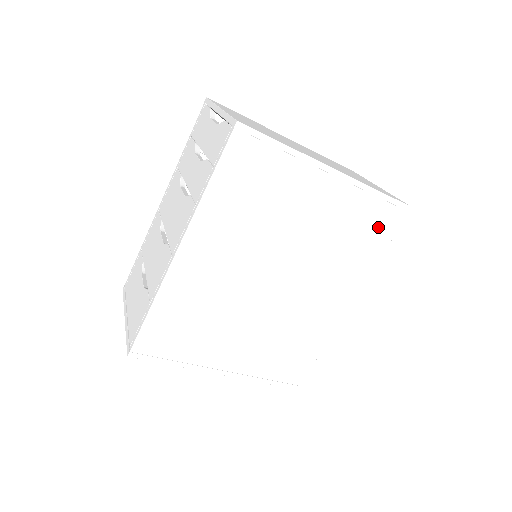
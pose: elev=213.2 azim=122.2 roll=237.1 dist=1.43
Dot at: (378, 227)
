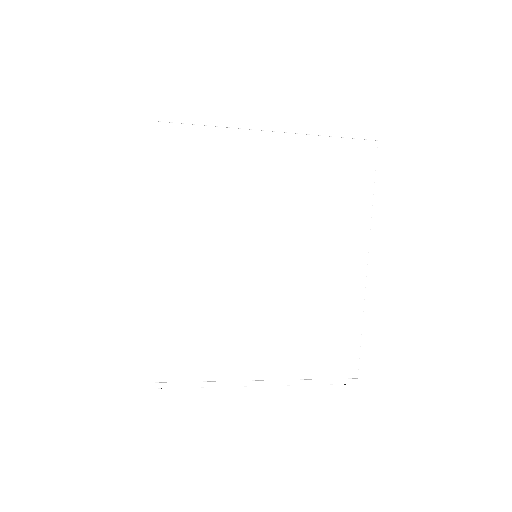
Dot at: (351, 168)
